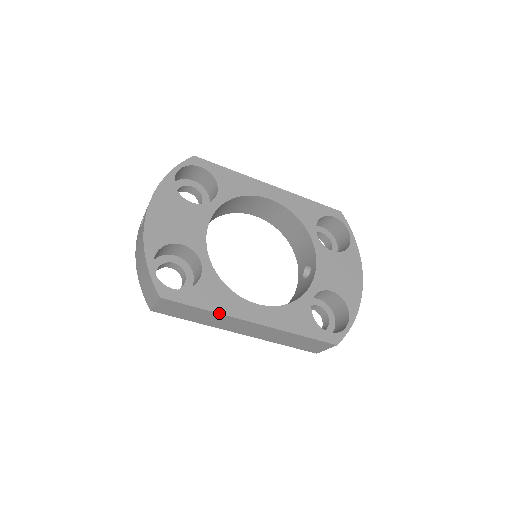
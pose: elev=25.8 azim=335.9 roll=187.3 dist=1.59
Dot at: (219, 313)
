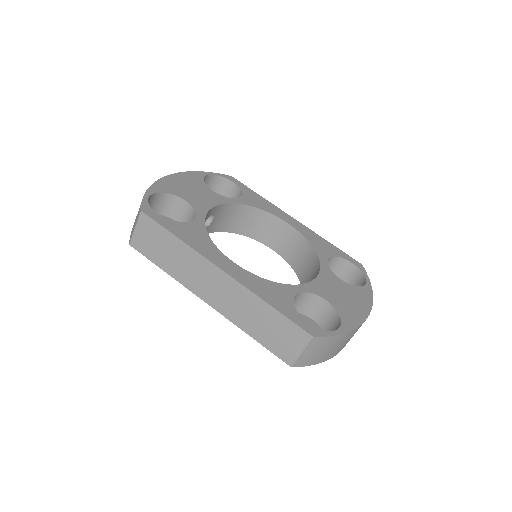
Dot at: (190, 246)
